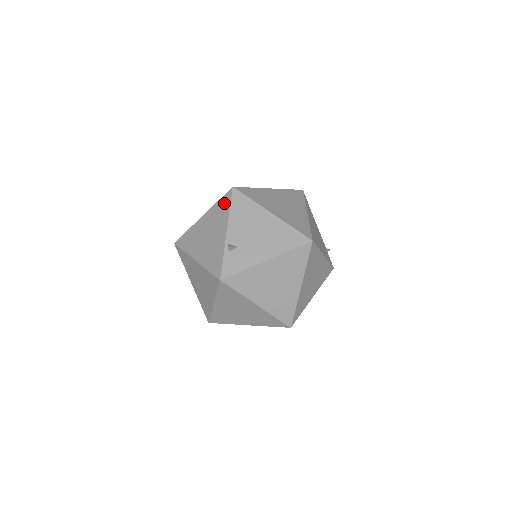
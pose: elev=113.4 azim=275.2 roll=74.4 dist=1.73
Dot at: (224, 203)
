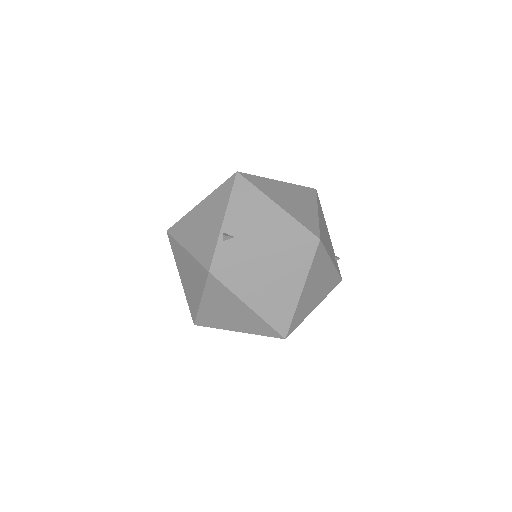
Dot at: (225, 188)
